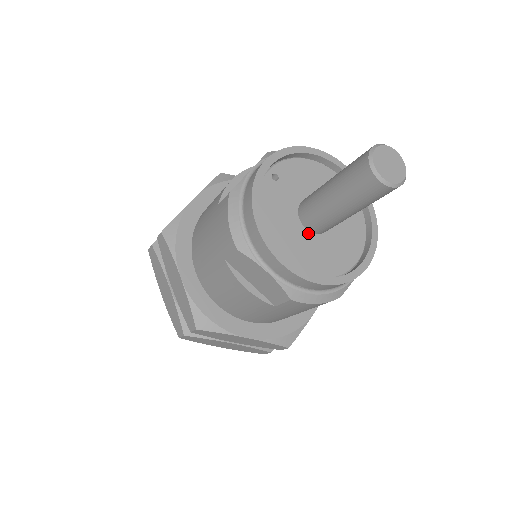
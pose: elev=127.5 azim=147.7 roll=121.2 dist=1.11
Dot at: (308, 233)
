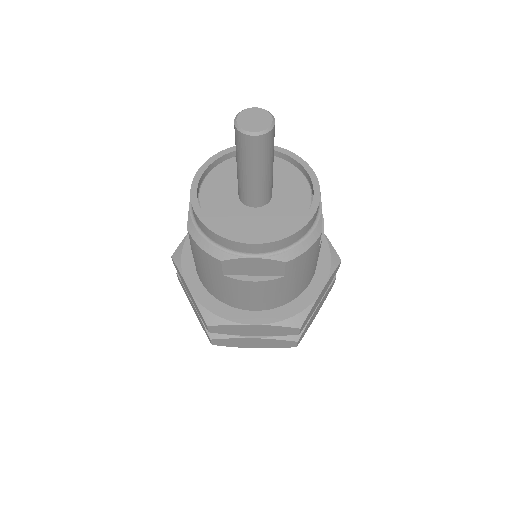
Dot at: (236, 197)
